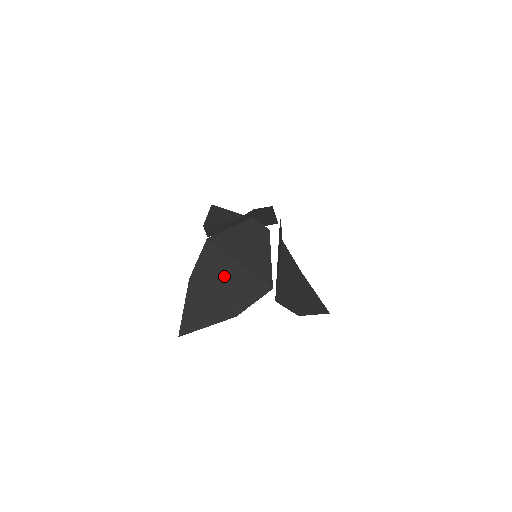
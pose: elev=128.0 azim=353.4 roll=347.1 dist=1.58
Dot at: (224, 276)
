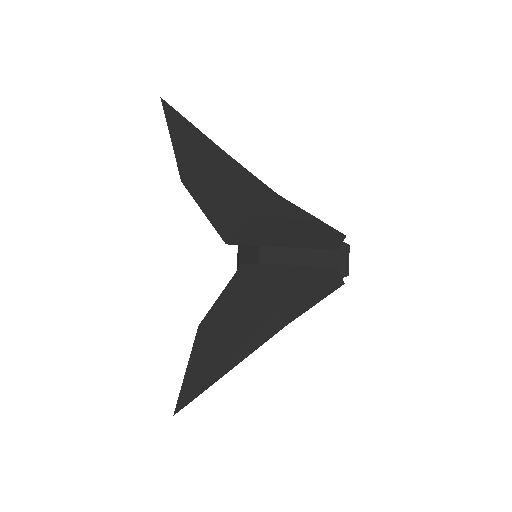
Dot at: (244, 317)
